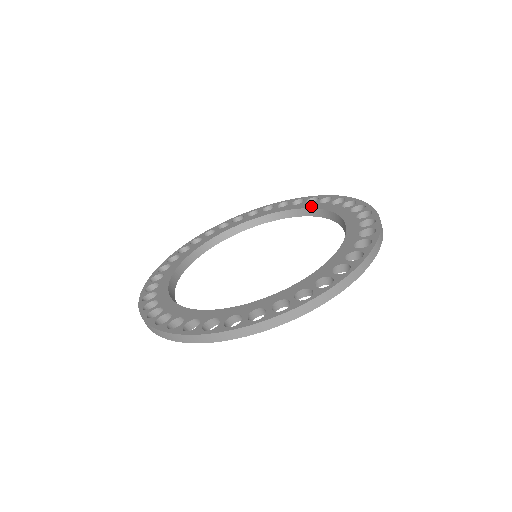
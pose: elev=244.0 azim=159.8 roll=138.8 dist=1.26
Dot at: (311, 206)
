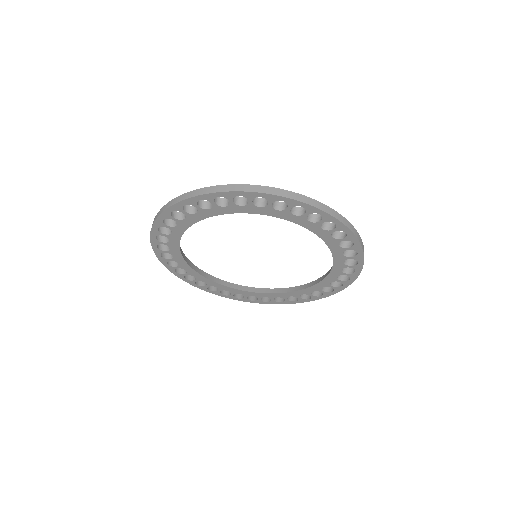
Dot at: occluded
